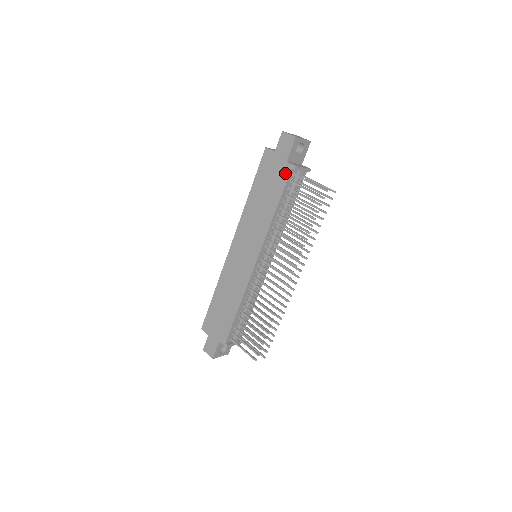
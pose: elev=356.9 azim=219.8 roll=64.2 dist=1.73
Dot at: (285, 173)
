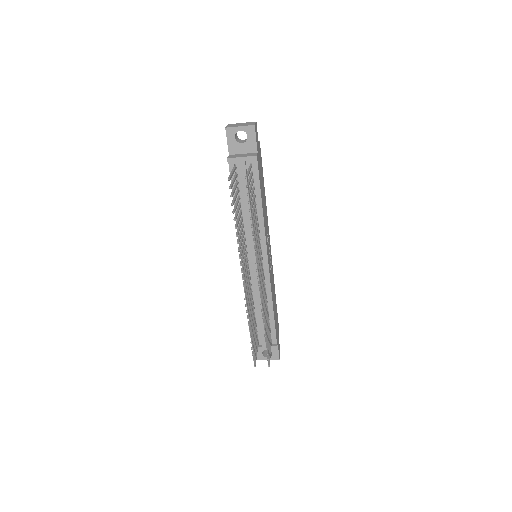
Dot at: (230, 167)
